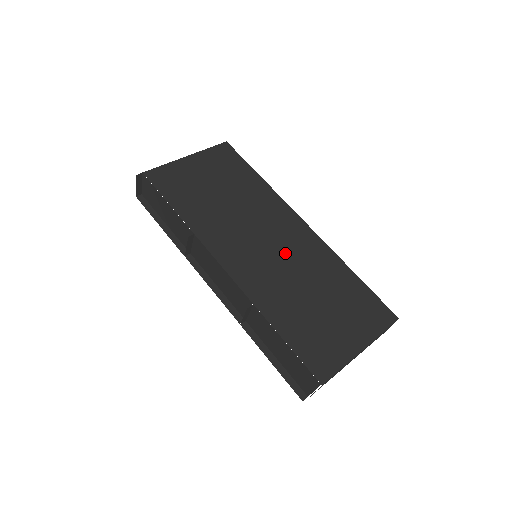
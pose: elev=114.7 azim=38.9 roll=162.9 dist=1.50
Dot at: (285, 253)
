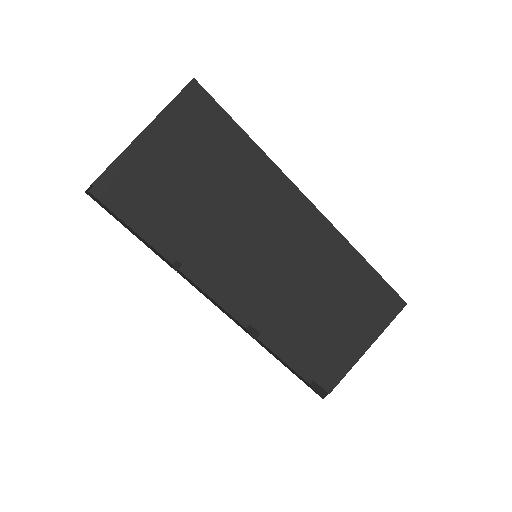
Dot at: (290, 259)
